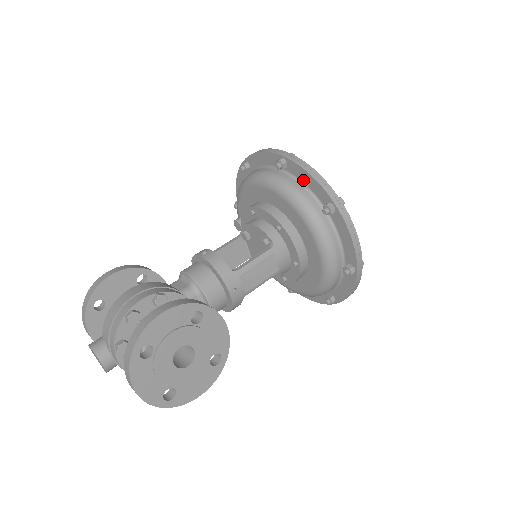
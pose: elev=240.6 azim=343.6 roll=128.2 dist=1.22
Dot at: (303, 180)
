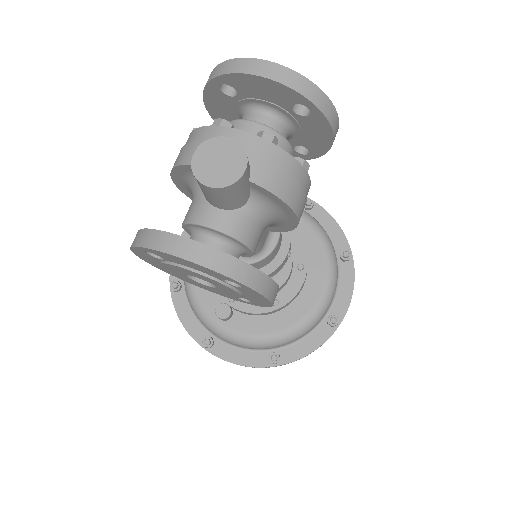
Dot at: occluded
